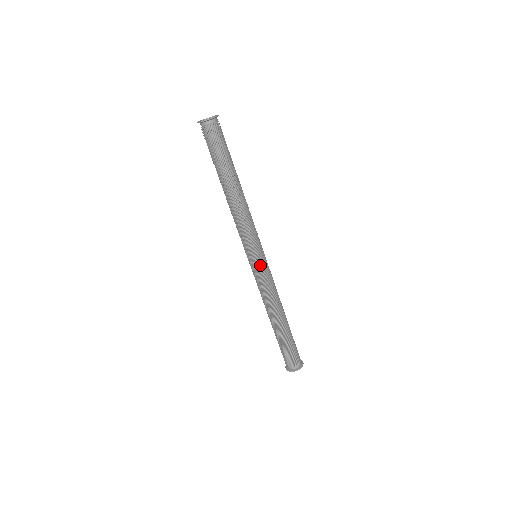
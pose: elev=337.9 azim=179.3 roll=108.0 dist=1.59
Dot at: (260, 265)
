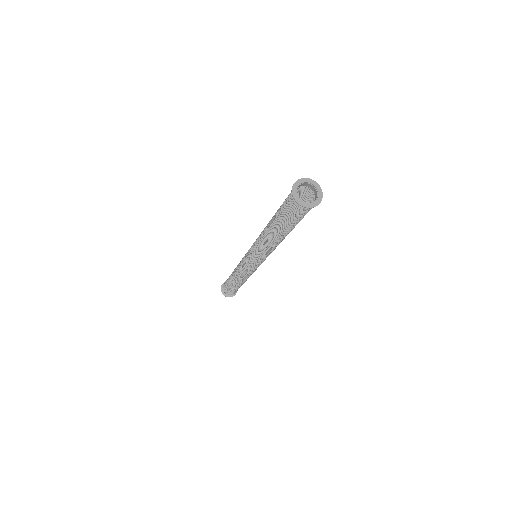
Dot at: (251, 266)
